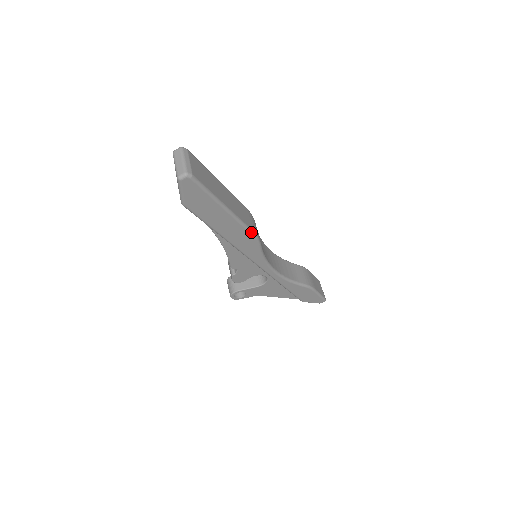
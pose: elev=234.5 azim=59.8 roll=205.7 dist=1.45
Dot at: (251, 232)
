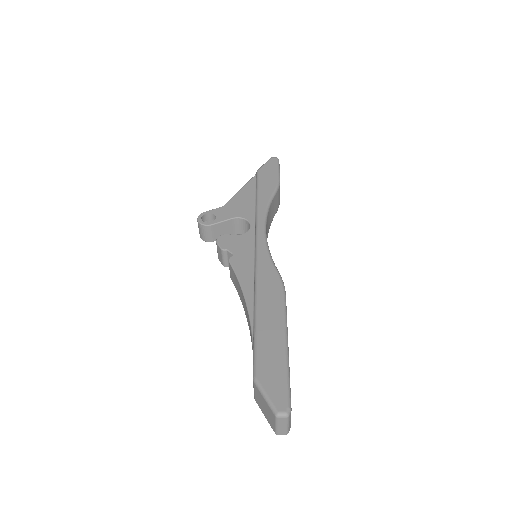
Dot at: occluded
